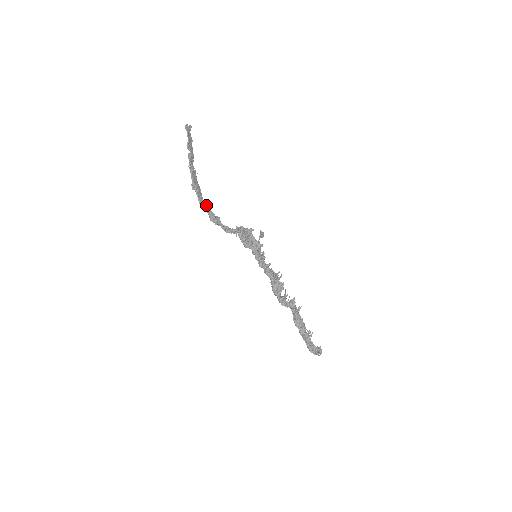
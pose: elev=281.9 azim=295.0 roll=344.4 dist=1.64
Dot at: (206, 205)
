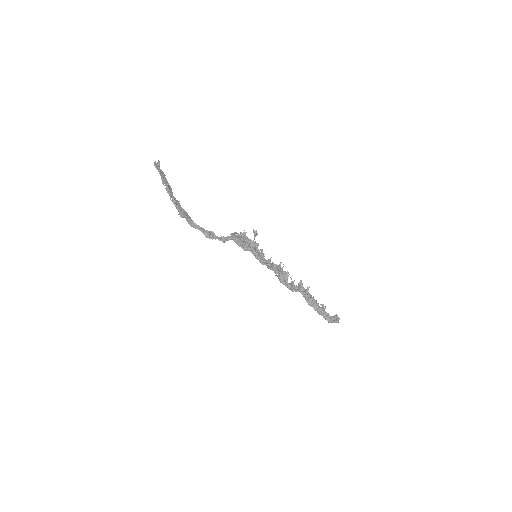
Dot at: (198, 225)
